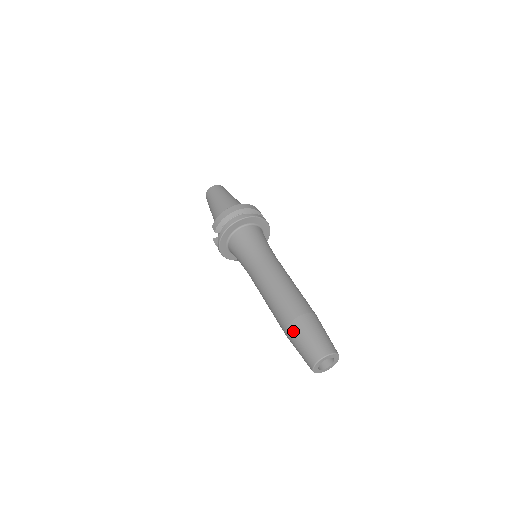
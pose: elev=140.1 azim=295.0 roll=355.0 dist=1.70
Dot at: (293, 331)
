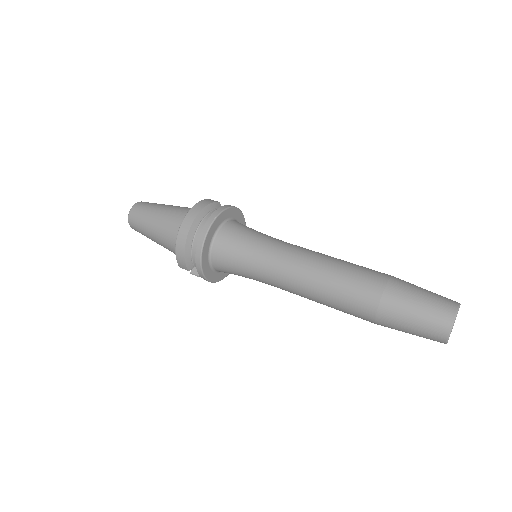
Dot at: (388, 321)
